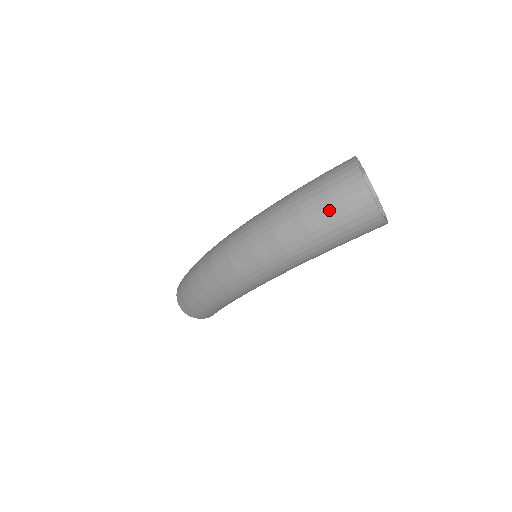
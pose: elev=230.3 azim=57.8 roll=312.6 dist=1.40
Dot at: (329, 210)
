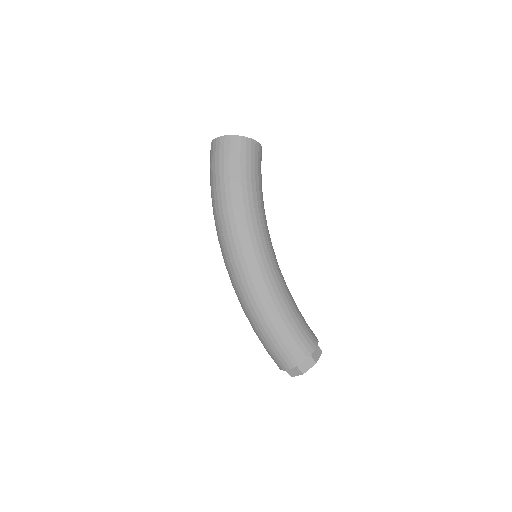
Dot at: (214, 167)
